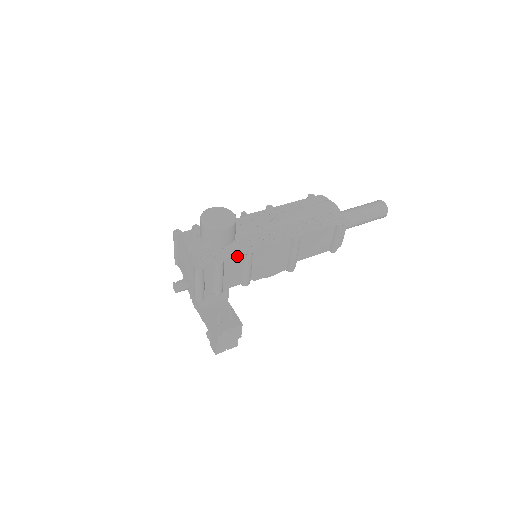
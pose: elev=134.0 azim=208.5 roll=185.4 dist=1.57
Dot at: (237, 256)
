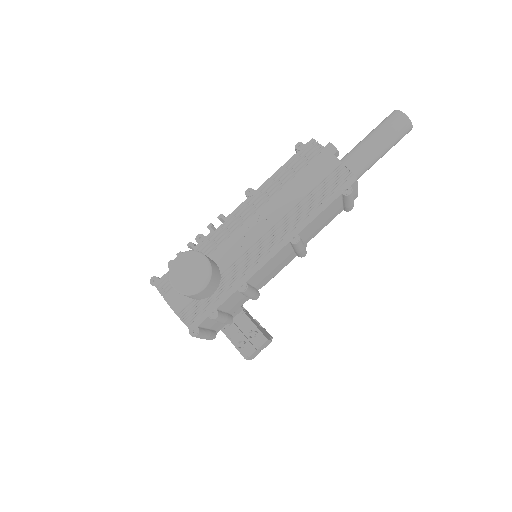
Dot at: (231, 296)
